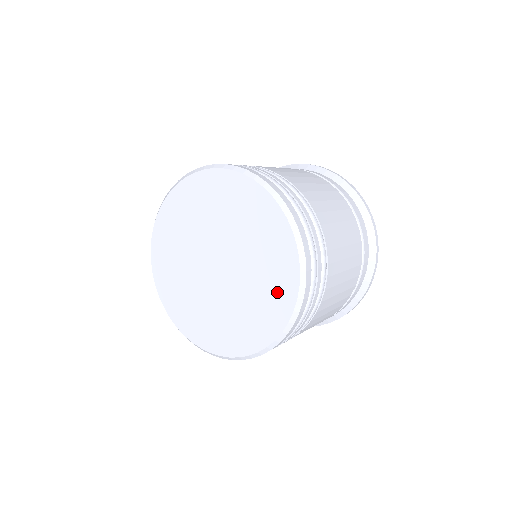
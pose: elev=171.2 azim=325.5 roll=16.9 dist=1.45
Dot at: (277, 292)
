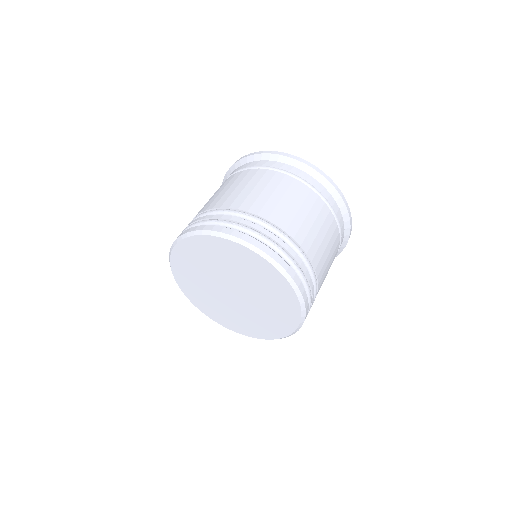
Dot at: (285, 312)
